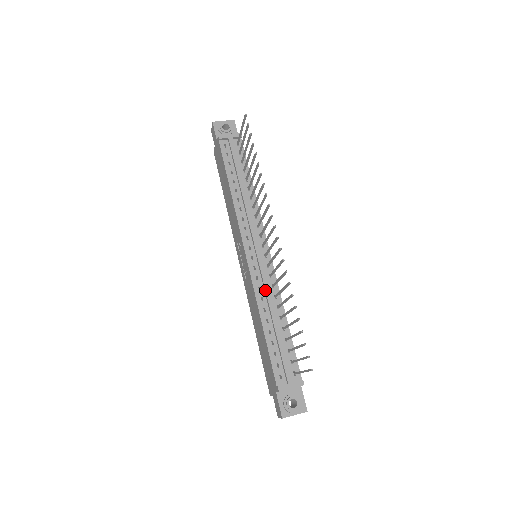
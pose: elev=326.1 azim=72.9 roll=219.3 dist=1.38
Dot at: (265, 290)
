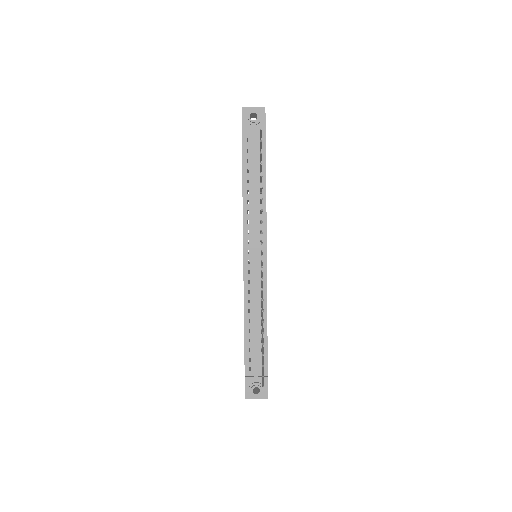
Dot at: (253, 295)
